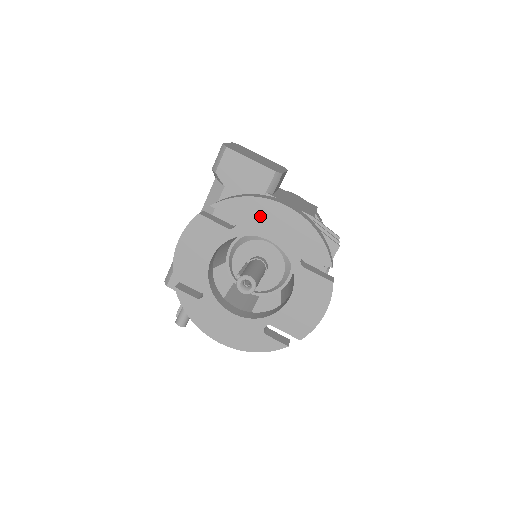
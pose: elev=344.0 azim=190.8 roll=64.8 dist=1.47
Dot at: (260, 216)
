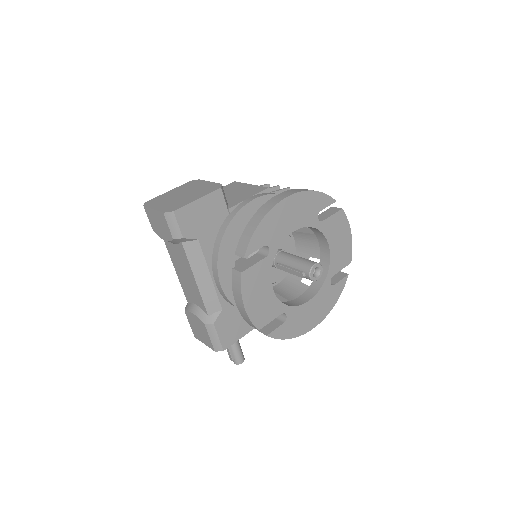
Dot at: (278, 224)
